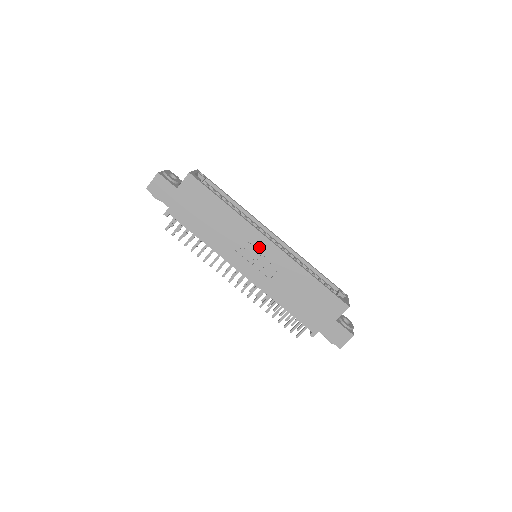
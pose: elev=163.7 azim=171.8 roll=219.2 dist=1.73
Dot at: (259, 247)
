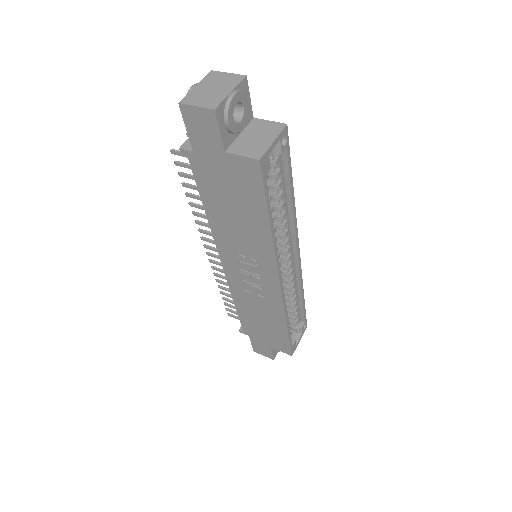
Dot at: (263, 274)
